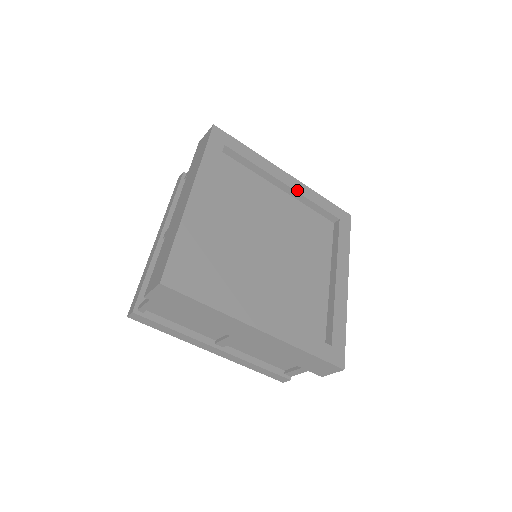
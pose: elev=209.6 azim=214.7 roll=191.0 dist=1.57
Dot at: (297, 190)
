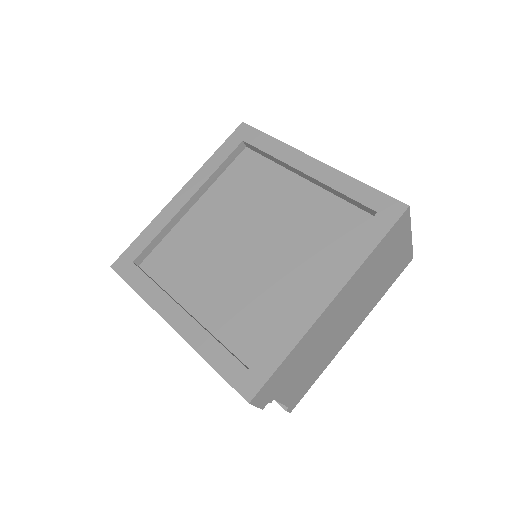
Dot at: (318, 178)
